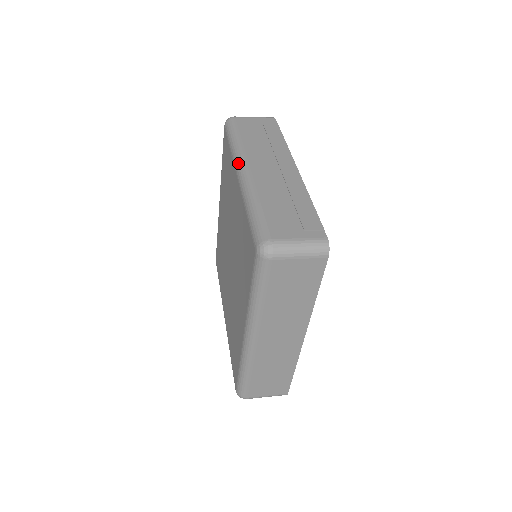
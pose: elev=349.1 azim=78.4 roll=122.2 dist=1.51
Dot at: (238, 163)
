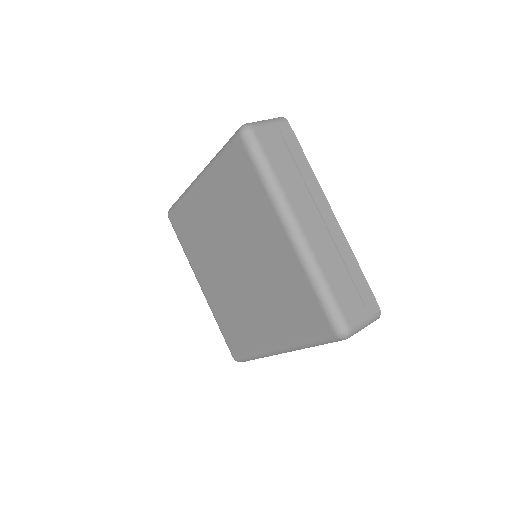
Dot at: (285, 216)
